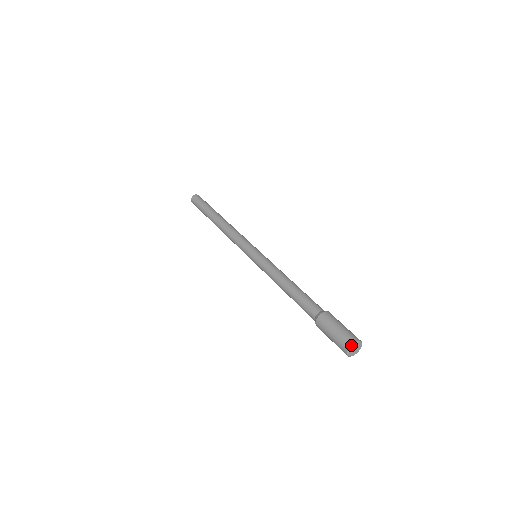
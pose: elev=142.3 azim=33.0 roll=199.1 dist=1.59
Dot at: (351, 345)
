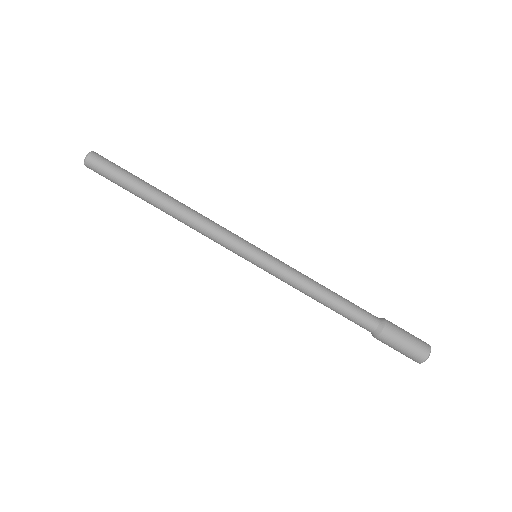
Dot at: occluded
